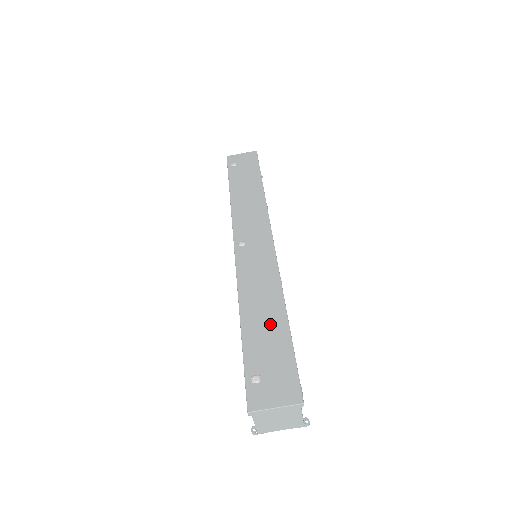
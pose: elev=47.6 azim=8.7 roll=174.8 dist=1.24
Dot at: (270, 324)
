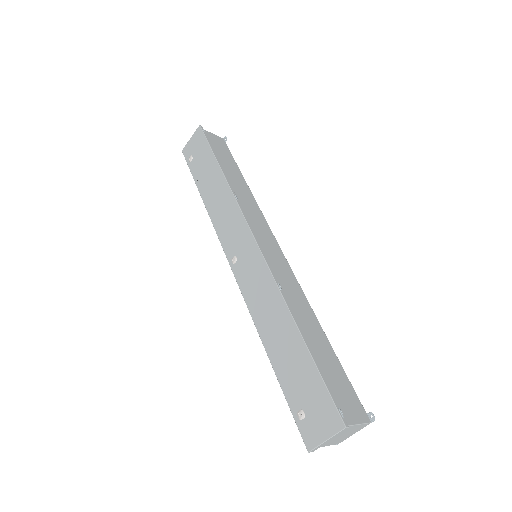
Dot at: (289, 347)
